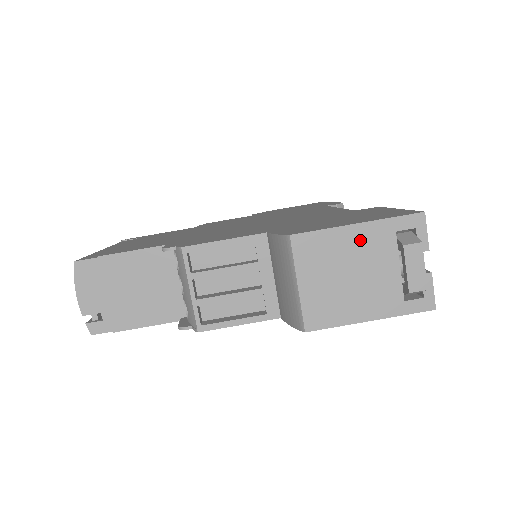
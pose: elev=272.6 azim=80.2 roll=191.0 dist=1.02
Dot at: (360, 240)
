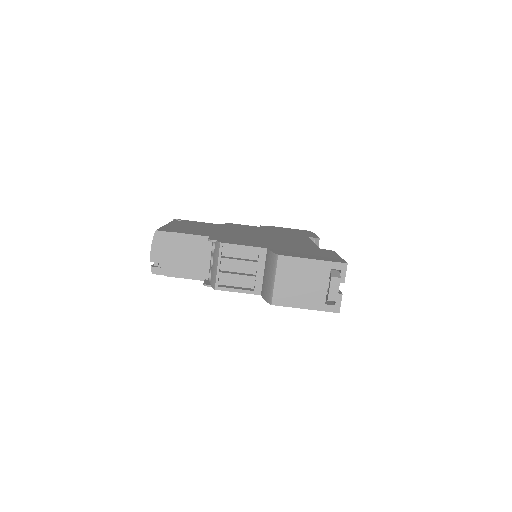
Dot at: (312, 268)
